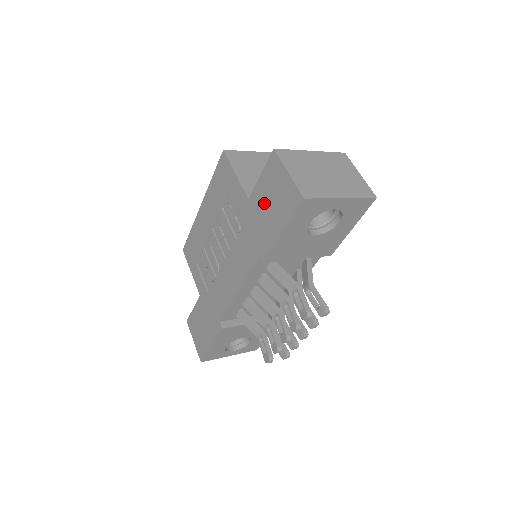
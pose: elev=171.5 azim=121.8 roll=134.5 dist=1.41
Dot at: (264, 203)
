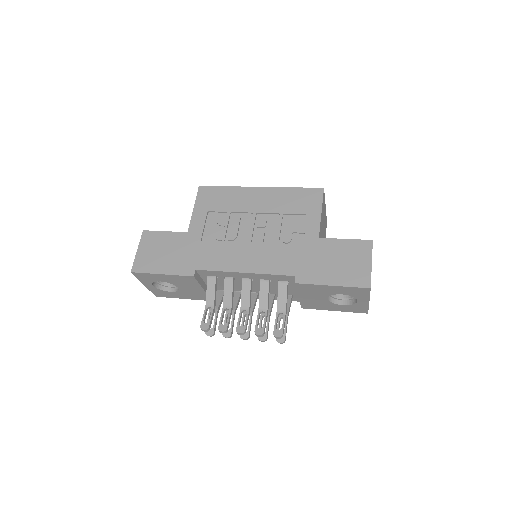
Dot at: (333, 255)
